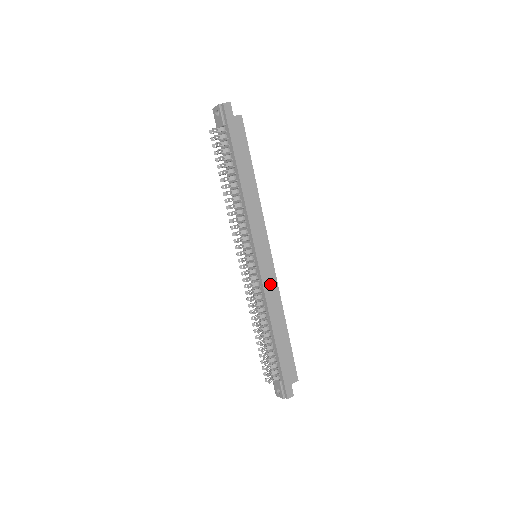
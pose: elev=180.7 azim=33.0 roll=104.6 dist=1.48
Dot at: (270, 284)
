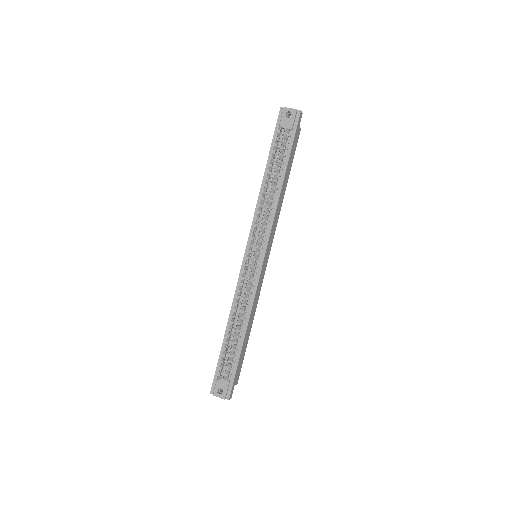
Dot at: (259, 287)
